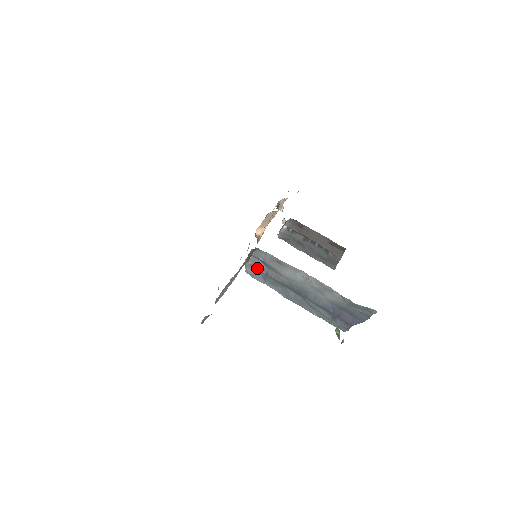
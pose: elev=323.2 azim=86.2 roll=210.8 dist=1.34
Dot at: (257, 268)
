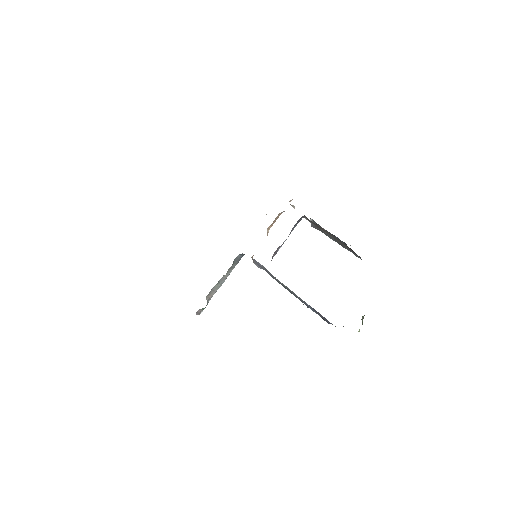
Dot at: (259, 266)
